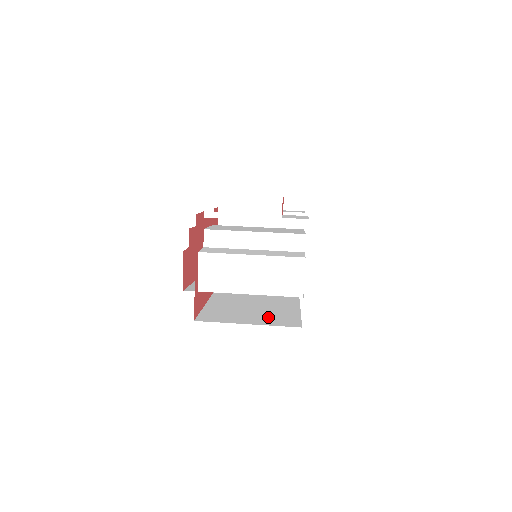
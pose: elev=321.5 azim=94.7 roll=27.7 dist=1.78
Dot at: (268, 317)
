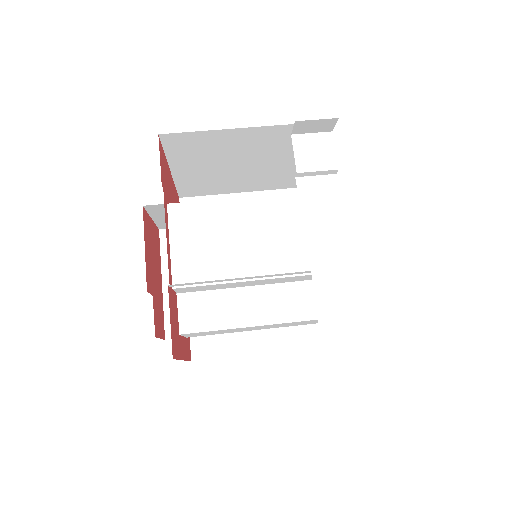
Dot at: occluded
